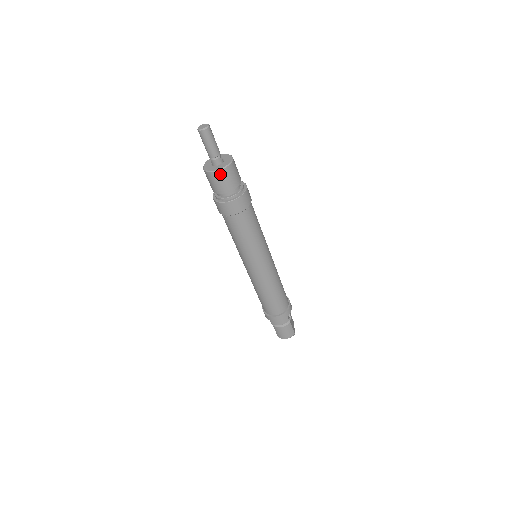
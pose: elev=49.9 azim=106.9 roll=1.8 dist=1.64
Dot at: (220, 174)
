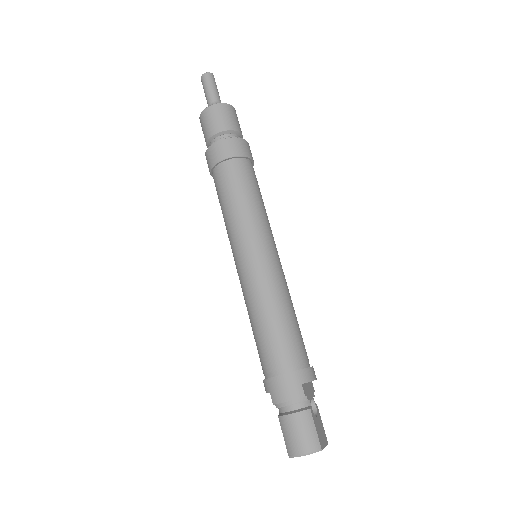
Dot at: (212, 109)
